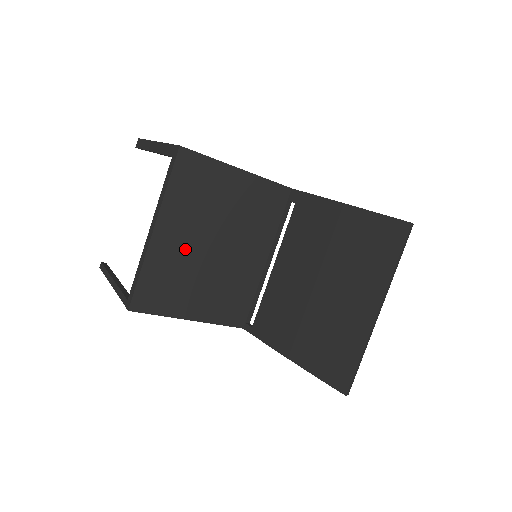
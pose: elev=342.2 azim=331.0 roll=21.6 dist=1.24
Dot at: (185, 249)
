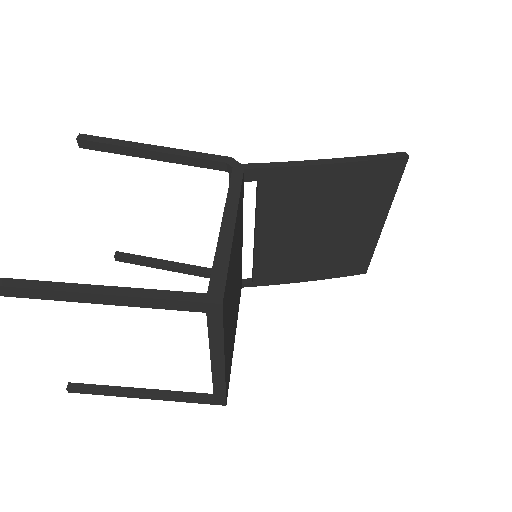
Dot at: (230, 330)
